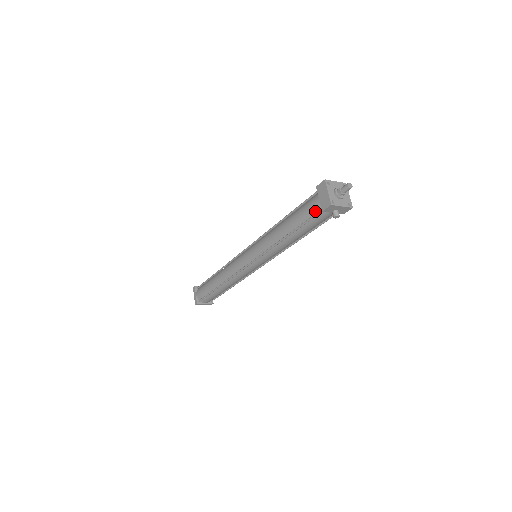
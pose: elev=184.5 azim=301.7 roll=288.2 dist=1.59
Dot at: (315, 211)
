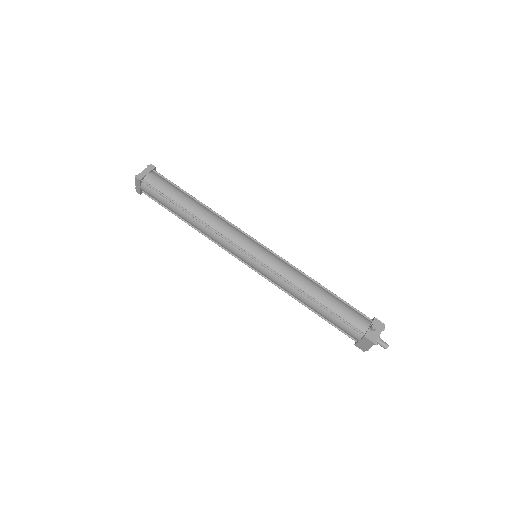
Dot at: (348, 335)
